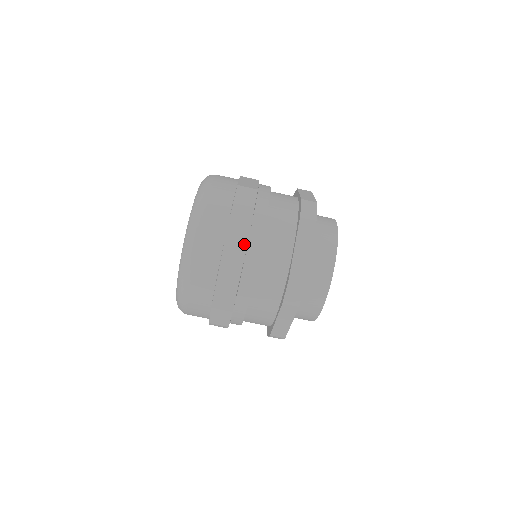
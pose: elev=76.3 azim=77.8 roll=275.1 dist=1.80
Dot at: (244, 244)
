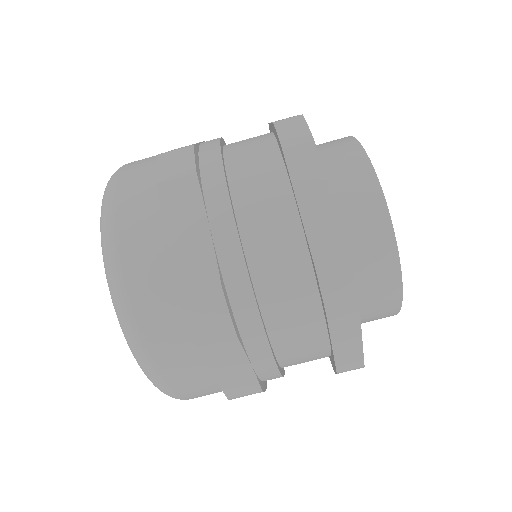
Dot at: (249, 374)
